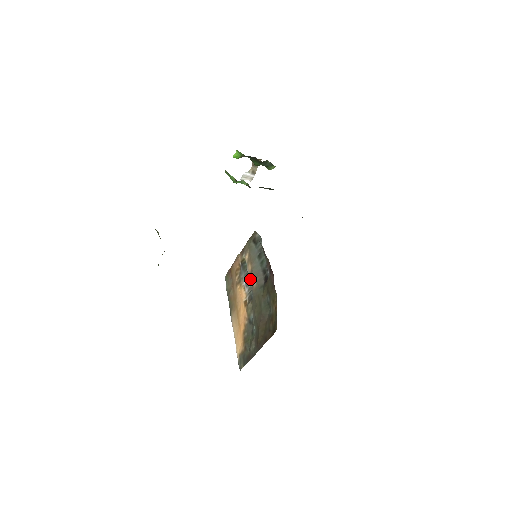
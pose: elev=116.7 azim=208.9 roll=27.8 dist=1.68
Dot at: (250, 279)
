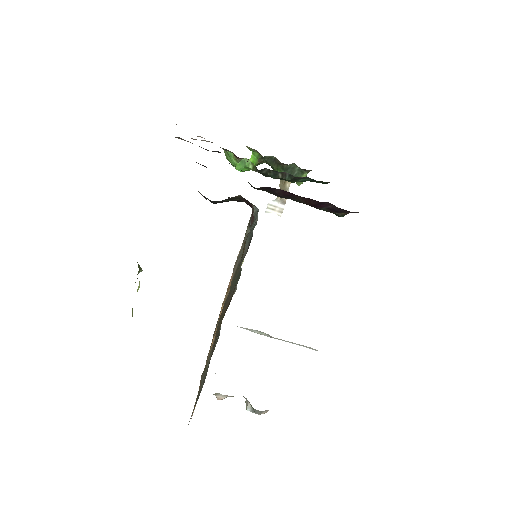
Dot at: (233, 271)
